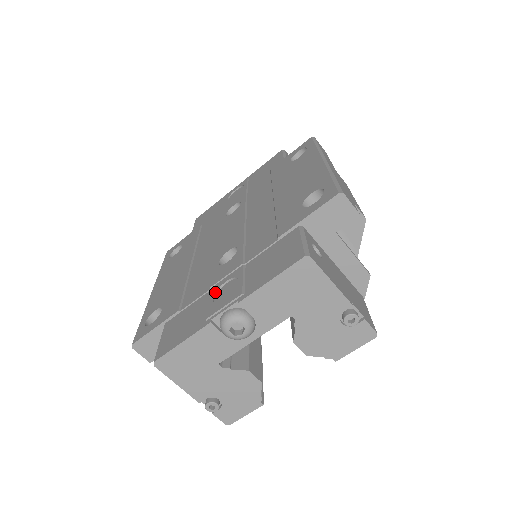
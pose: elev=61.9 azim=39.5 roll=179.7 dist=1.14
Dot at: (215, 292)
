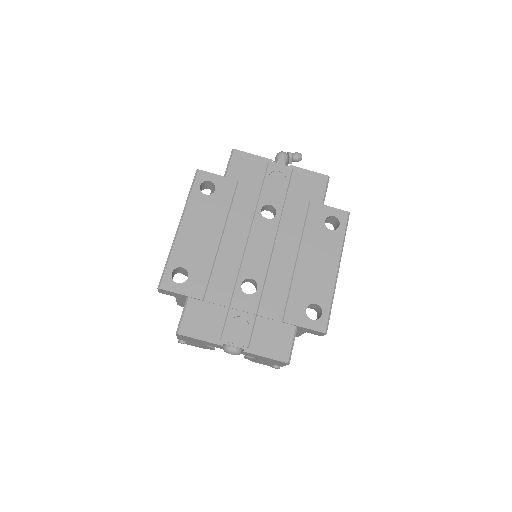
Dot at: (232, 318)
